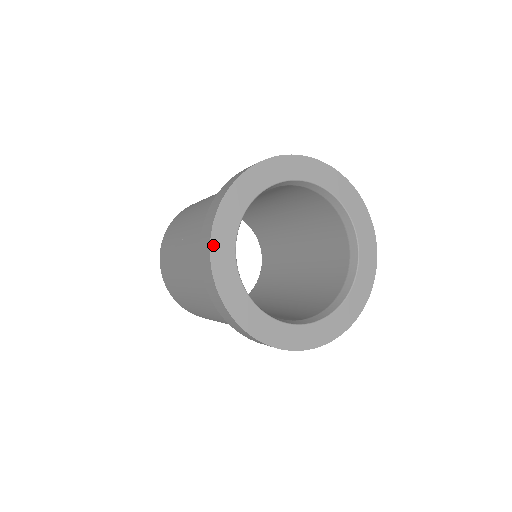
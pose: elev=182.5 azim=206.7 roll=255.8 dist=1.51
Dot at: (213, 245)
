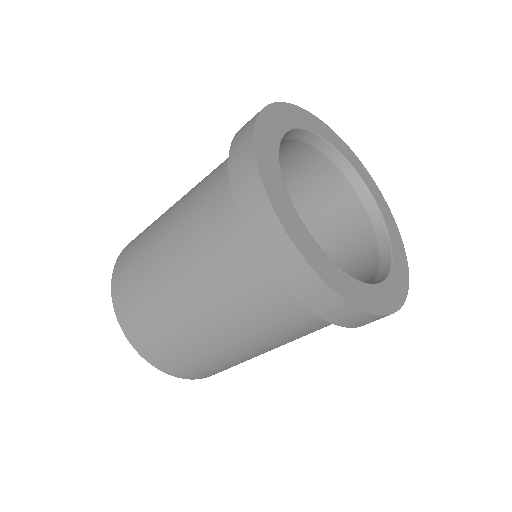
Dot at: (260, 164)
